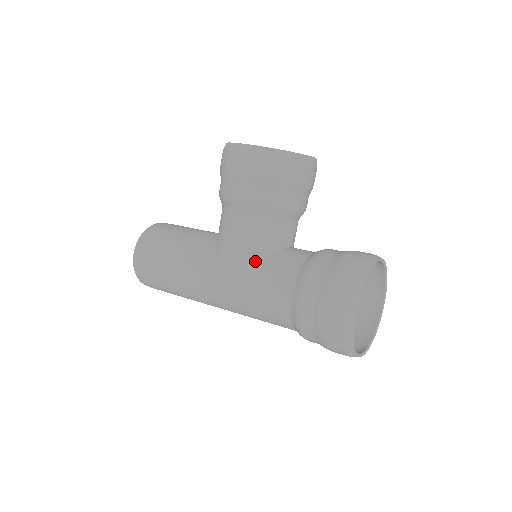
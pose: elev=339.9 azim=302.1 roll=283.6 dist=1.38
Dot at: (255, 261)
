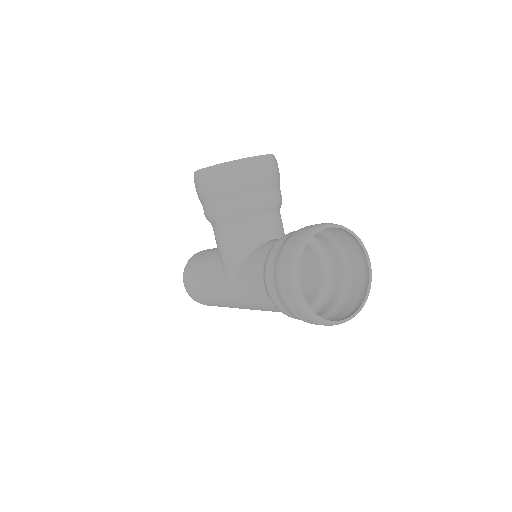
Dot at: (241, 262)
